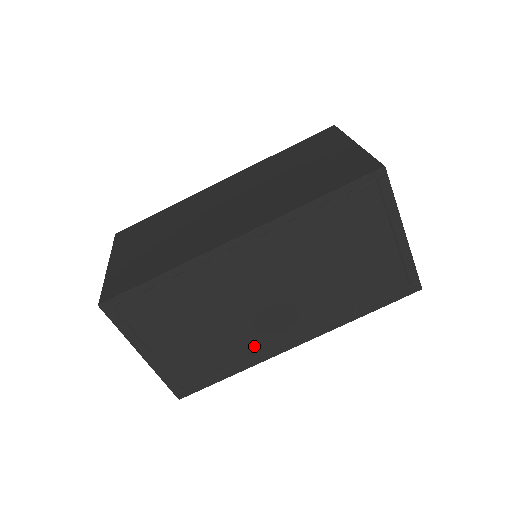
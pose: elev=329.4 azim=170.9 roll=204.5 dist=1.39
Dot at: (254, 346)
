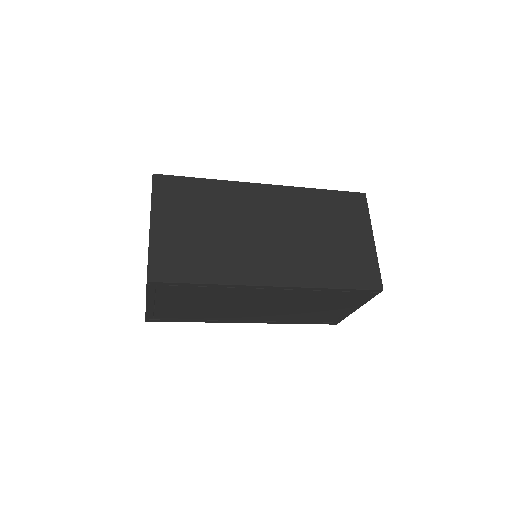
Dot at: (222, 317)
